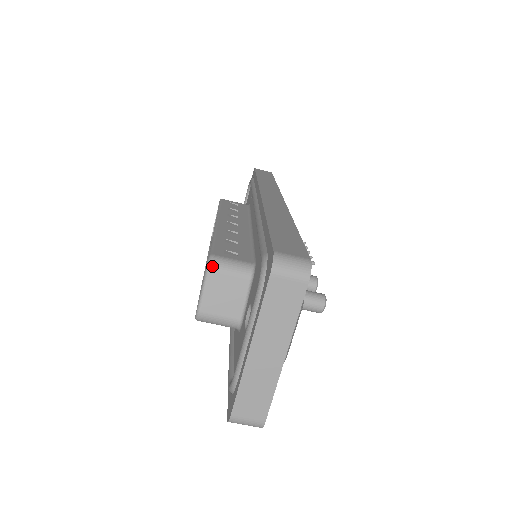
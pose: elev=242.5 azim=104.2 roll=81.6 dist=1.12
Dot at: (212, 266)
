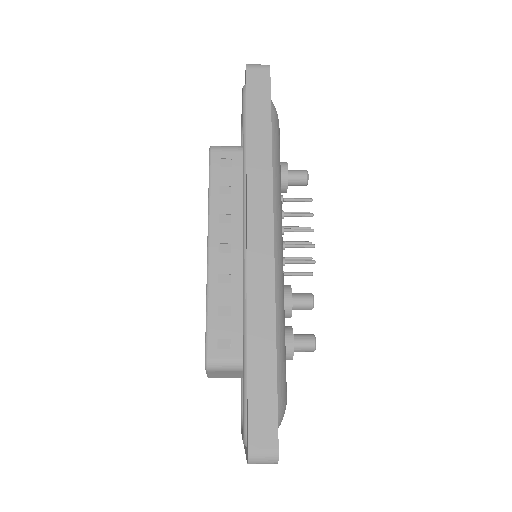
Dot at: (209, 370)
